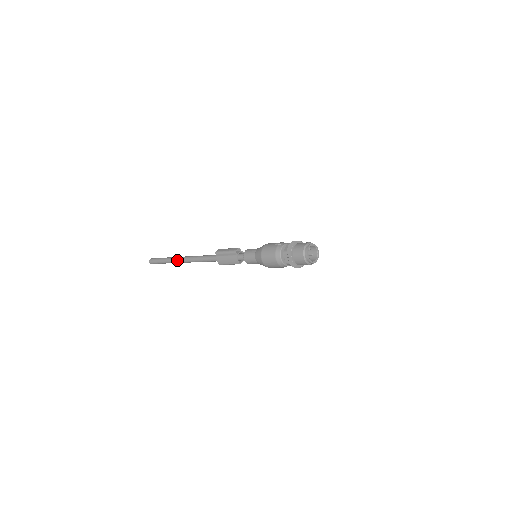
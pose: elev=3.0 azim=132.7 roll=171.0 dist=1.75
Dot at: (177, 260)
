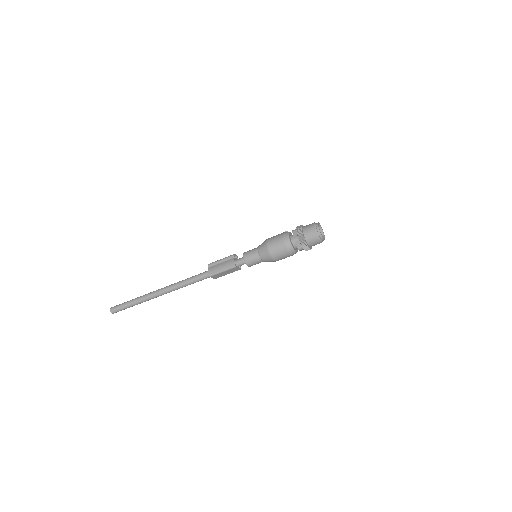
Dot at: (152, 292)
